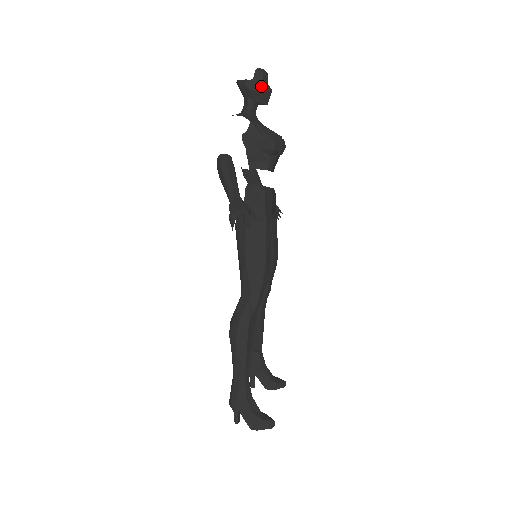
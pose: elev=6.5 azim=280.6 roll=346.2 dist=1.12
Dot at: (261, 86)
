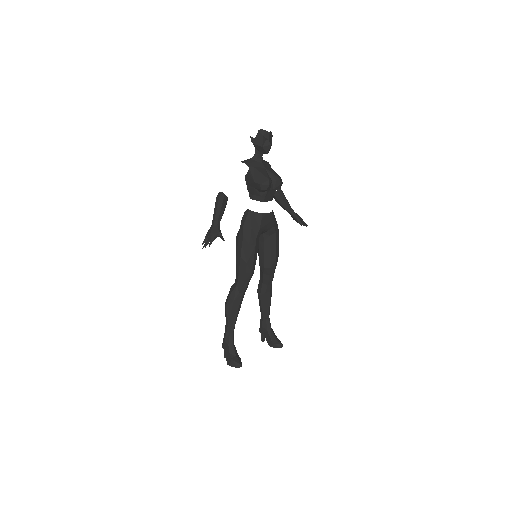
Dot at: (261, 142)
